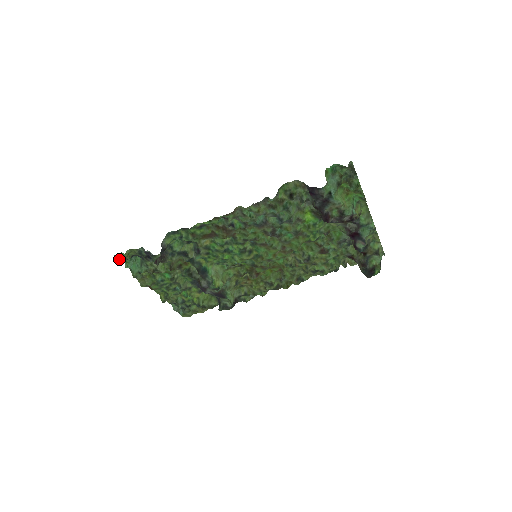
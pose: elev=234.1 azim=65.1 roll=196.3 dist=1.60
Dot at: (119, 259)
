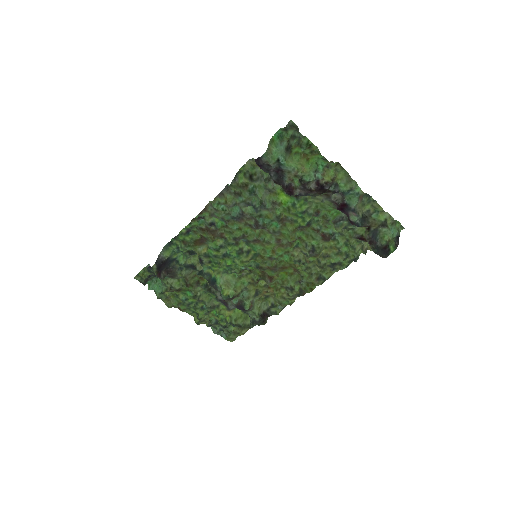
Dot at: (140, 281)
